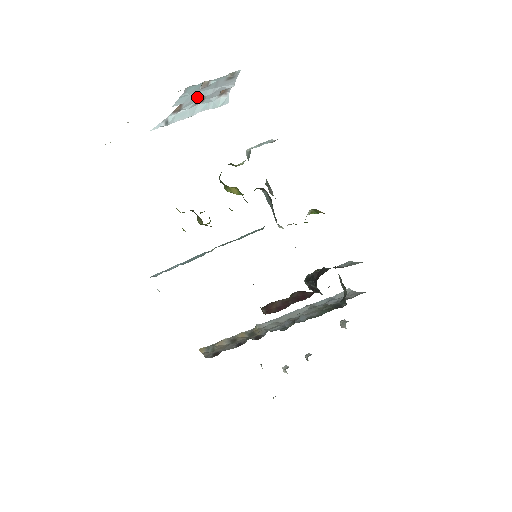
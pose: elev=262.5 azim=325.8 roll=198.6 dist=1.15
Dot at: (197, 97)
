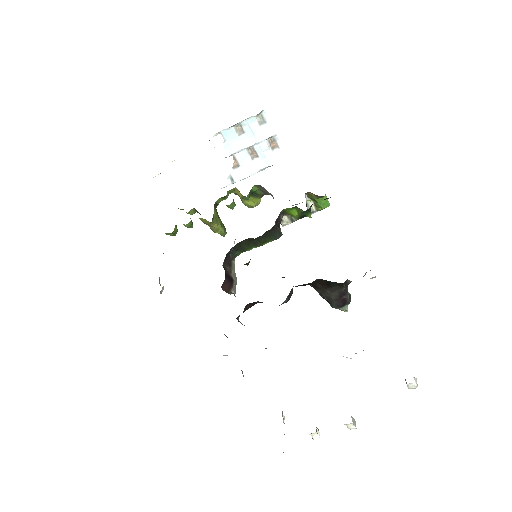
Dot at: (243, 147)
